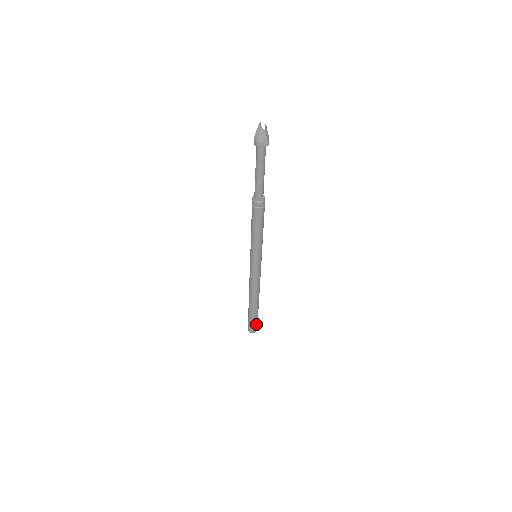
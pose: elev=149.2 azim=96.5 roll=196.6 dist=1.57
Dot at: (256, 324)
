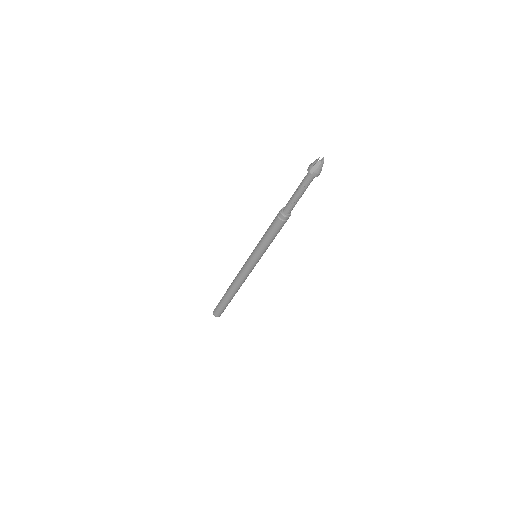
Dot at: occluded
